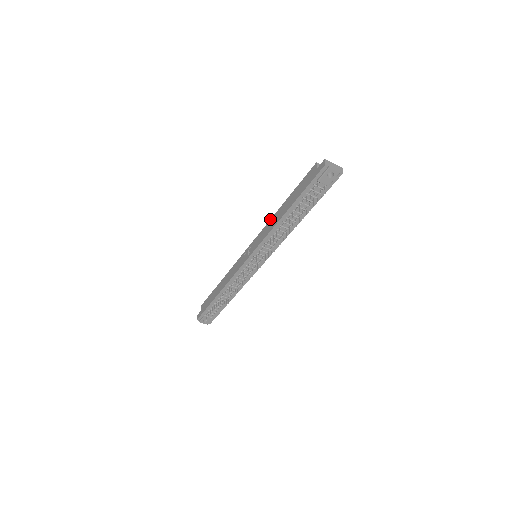
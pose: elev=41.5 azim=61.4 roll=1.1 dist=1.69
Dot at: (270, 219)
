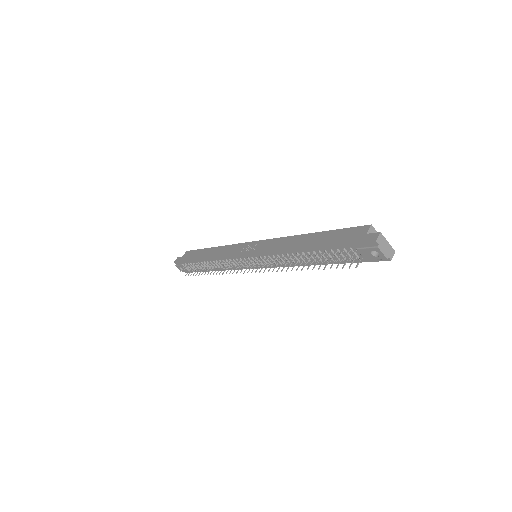
Dot at: occluded
